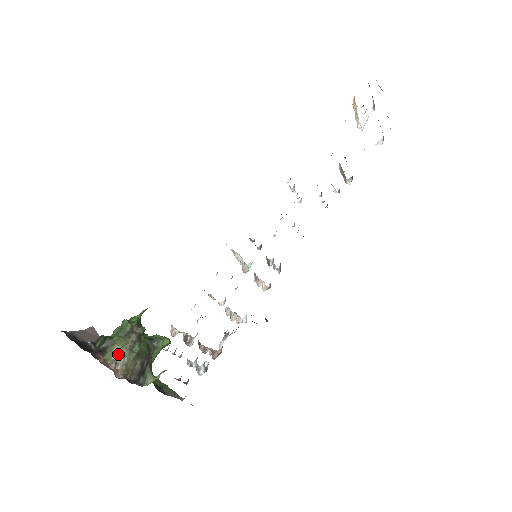
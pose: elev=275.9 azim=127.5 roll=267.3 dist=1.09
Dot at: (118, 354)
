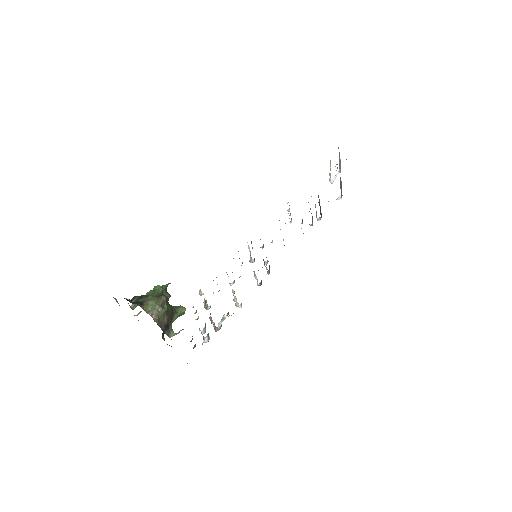
Dot at: (153, 307)
